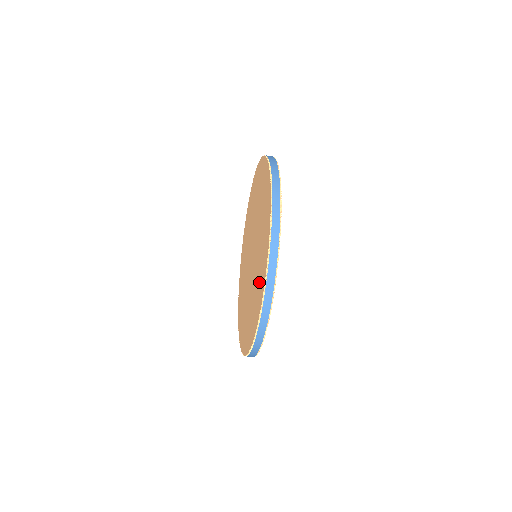
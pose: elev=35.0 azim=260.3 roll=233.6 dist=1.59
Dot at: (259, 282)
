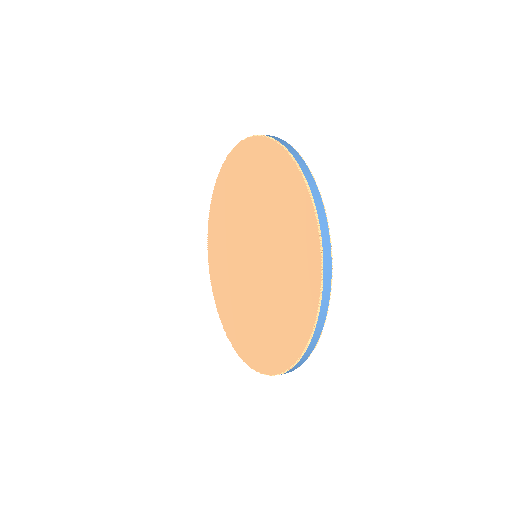
Dot at: (296, 296)
